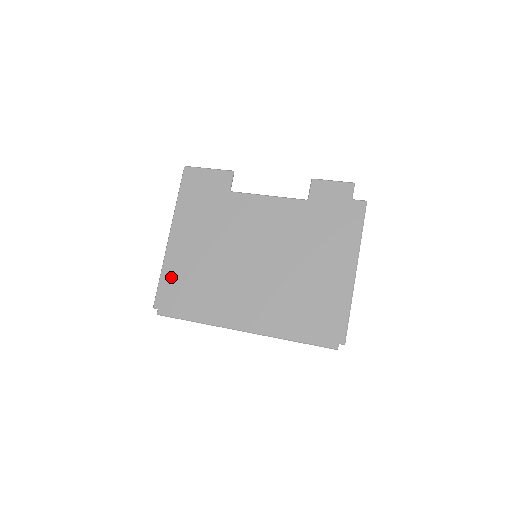
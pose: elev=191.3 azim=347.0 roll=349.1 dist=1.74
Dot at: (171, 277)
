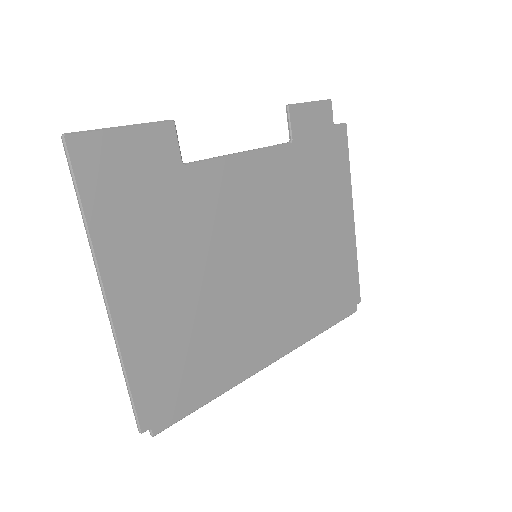
Dot at: (149, 367)
